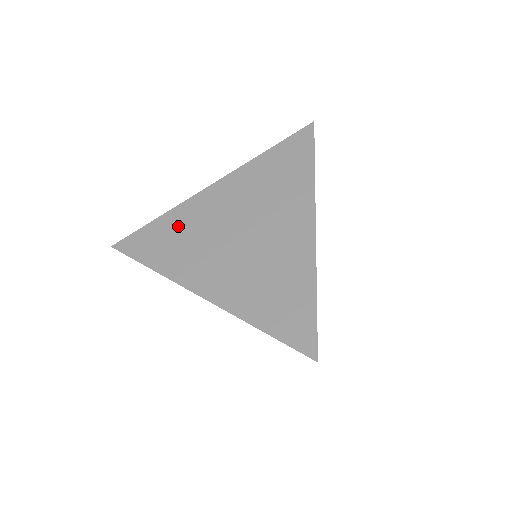
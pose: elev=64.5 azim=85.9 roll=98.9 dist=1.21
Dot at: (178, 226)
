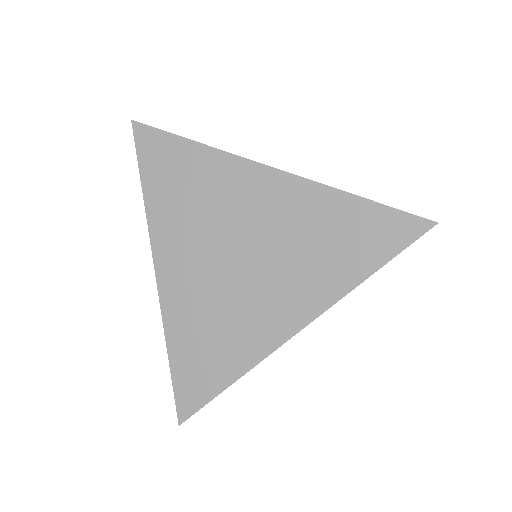
Dot at: (201, 176)
